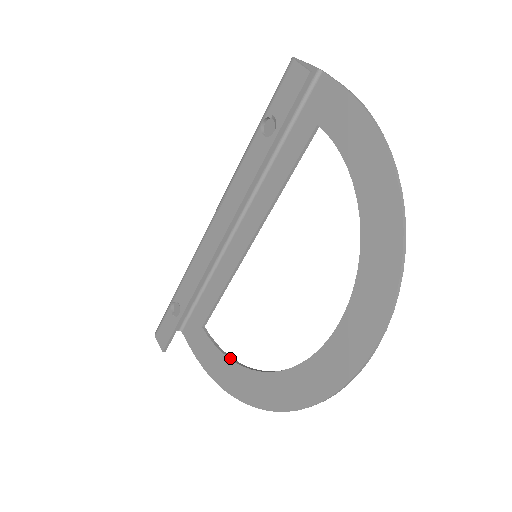
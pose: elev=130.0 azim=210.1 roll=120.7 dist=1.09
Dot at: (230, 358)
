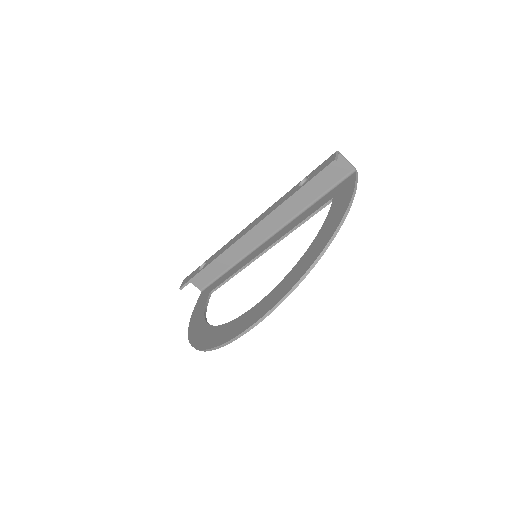
Dot at: (205, 313)
